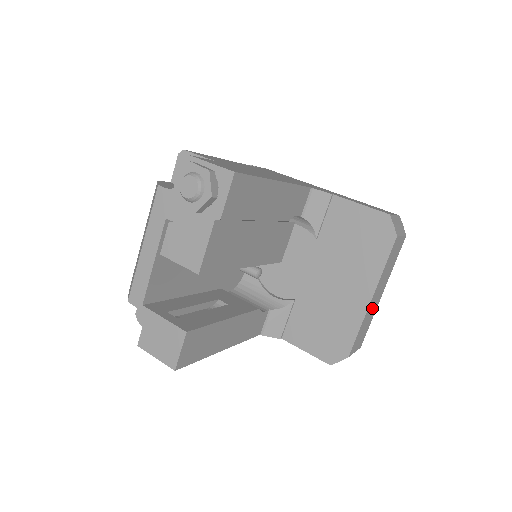
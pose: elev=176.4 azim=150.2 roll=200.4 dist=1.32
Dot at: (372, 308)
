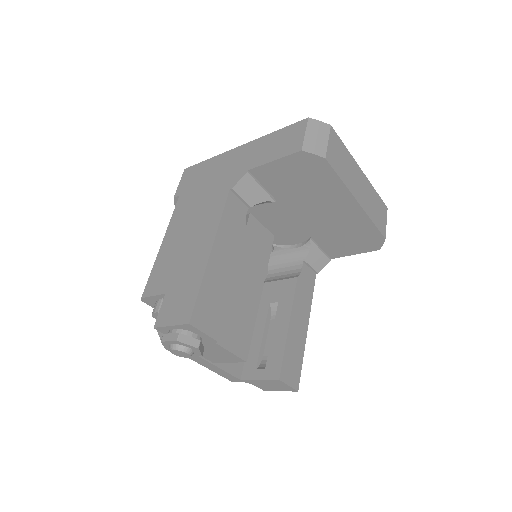
Dot at: (365, 195)
